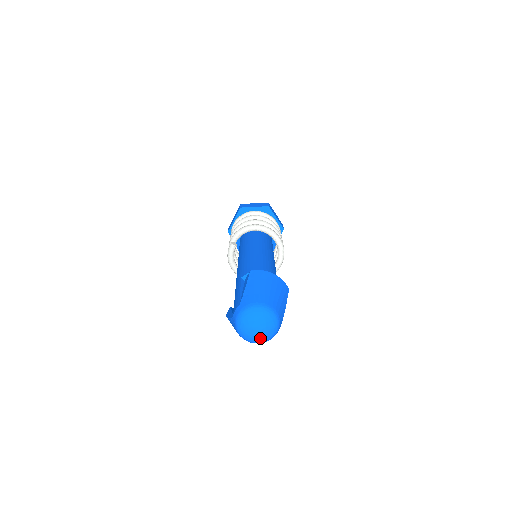
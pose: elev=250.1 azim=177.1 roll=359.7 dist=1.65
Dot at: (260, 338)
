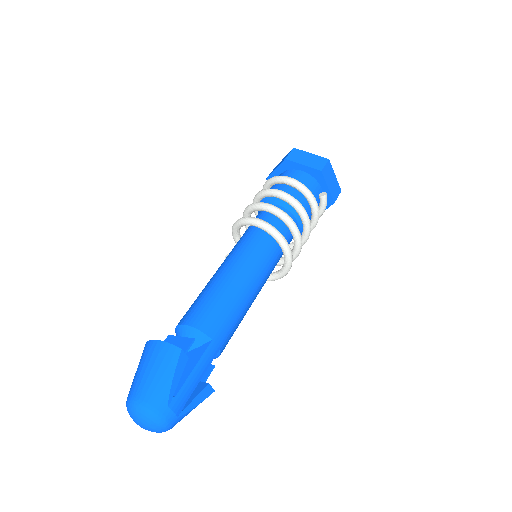
Dot at: (154, 431)
